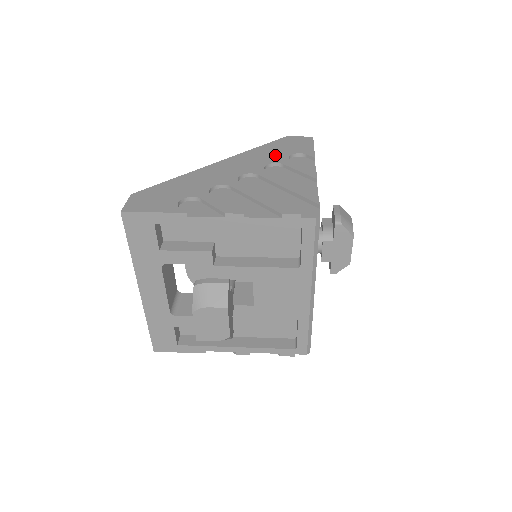
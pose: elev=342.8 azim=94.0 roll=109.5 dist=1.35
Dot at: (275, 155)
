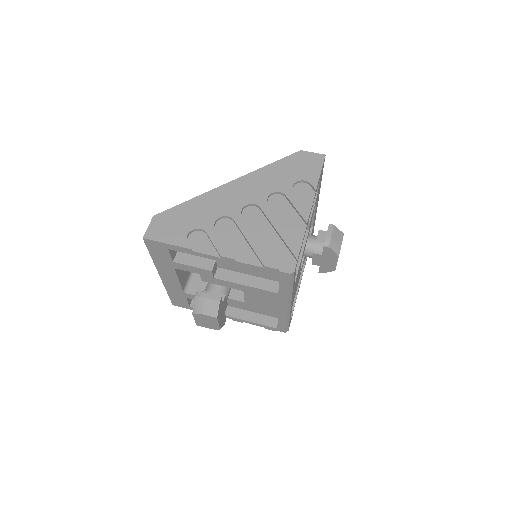
Dot at: (282, 180)
